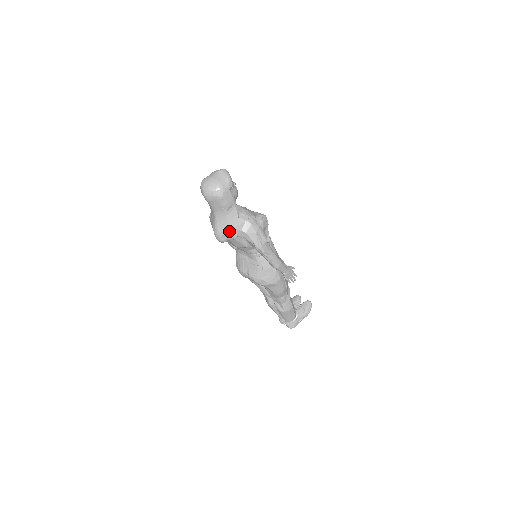
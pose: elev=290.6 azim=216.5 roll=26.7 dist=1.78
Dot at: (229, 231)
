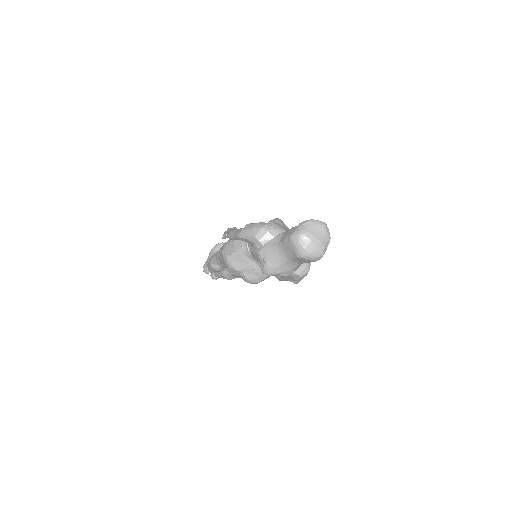
Dot at: (287, 273)
